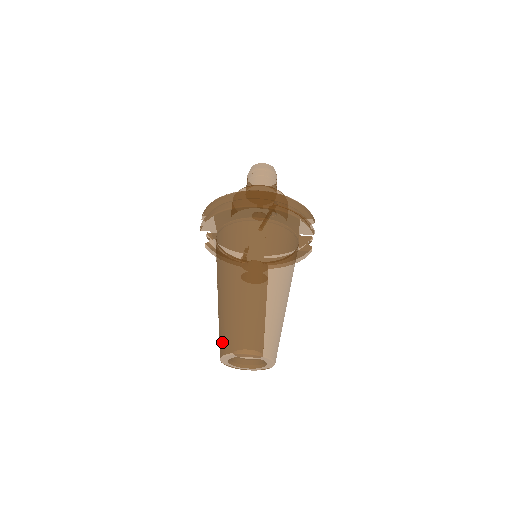
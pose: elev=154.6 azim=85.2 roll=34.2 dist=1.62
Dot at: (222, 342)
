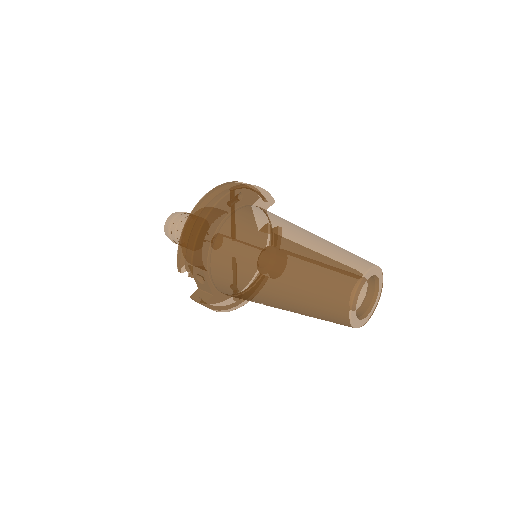
Dot at: (334, 299)
